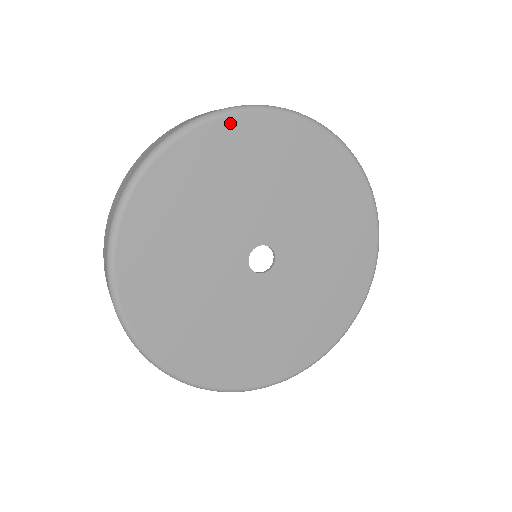
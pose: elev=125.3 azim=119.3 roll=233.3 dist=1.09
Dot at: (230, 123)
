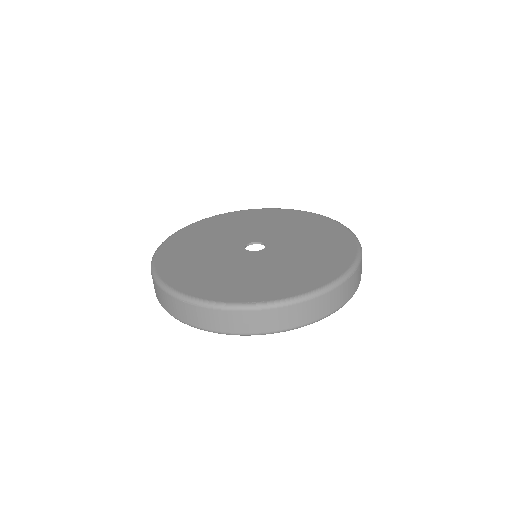
Dot at: (285, 211)
